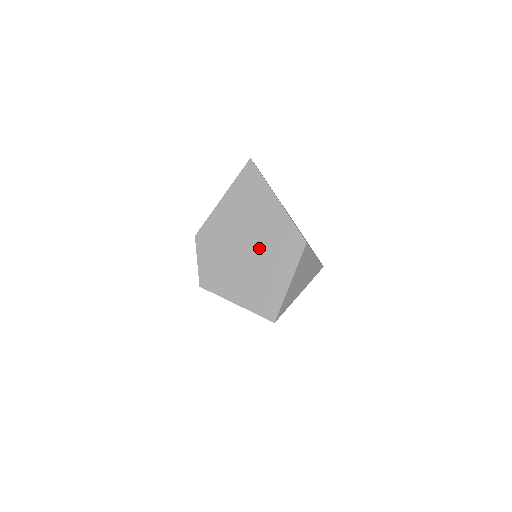
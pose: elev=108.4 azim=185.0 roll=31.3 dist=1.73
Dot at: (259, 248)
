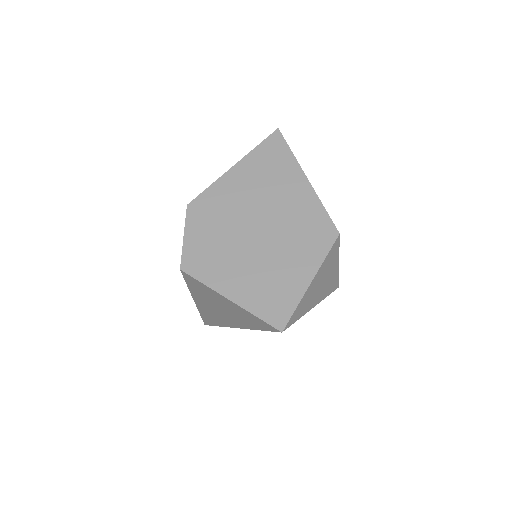
Dot at: (274, 232)
